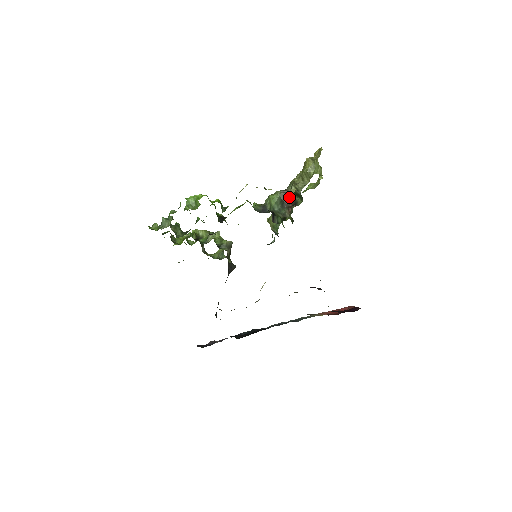
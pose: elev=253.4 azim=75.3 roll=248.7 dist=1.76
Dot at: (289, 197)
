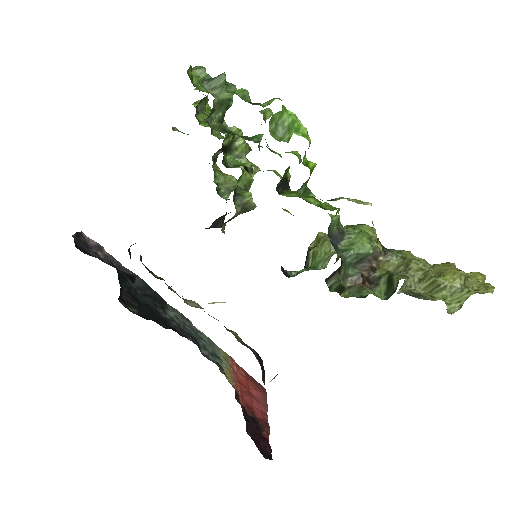
Dot at: (377, 262)
